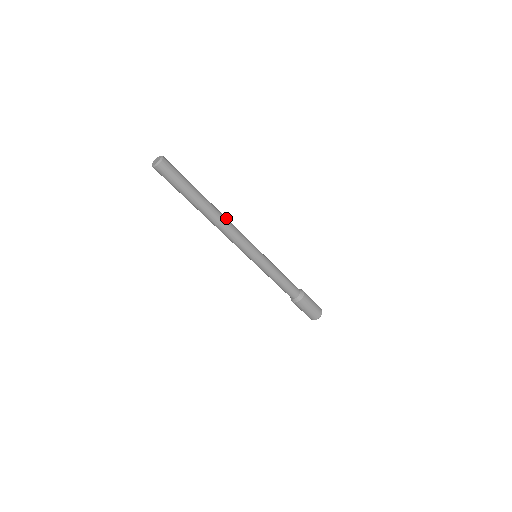
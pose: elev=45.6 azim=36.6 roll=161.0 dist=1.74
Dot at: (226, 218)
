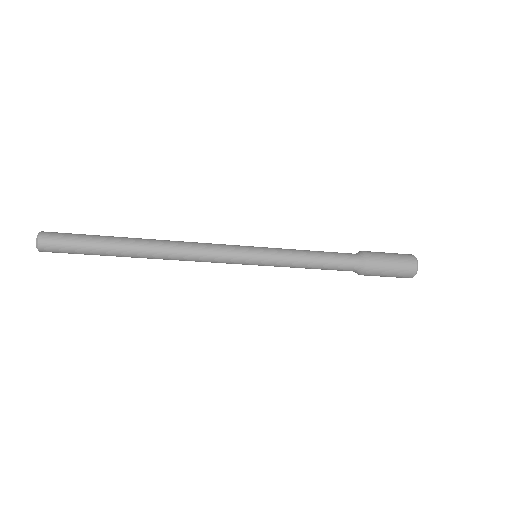
Dot at: (175, 241)
